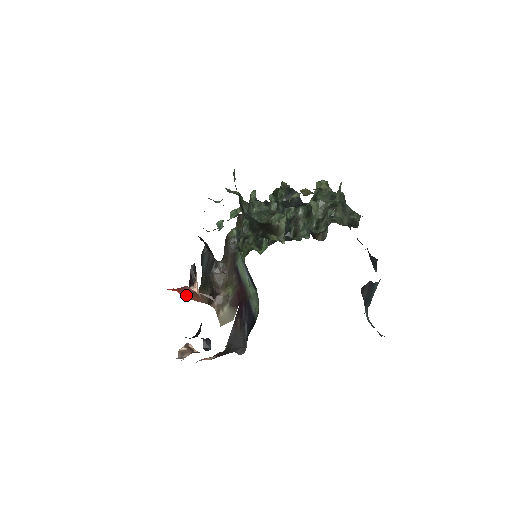
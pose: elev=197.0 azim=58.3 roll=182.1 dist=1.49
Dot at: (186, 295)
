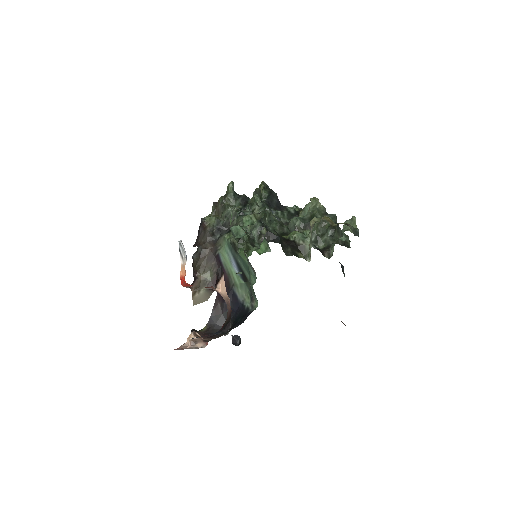
Dot at: (187, 285)
